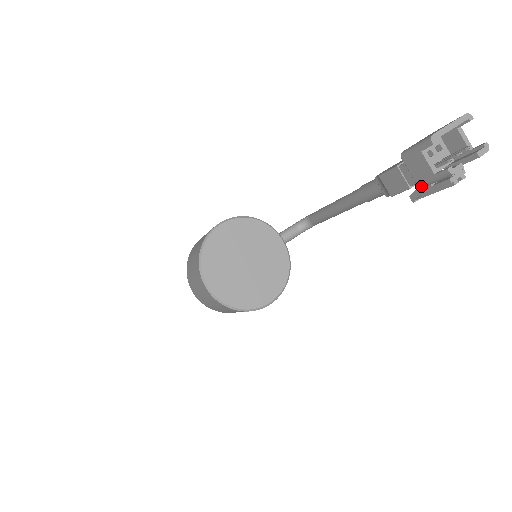
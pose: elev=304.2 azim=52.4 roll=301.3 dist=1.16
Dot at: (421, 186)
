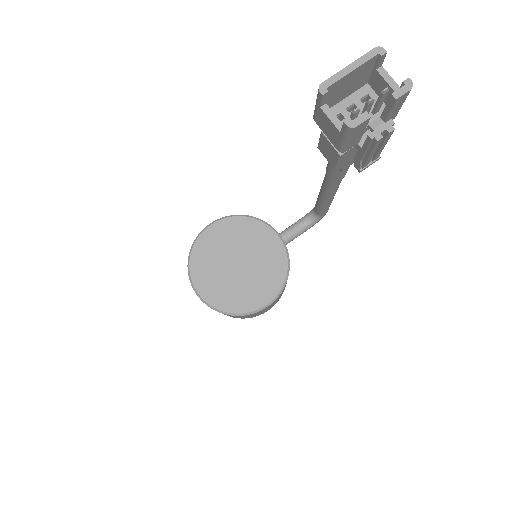
Dot at: (340, 150)
